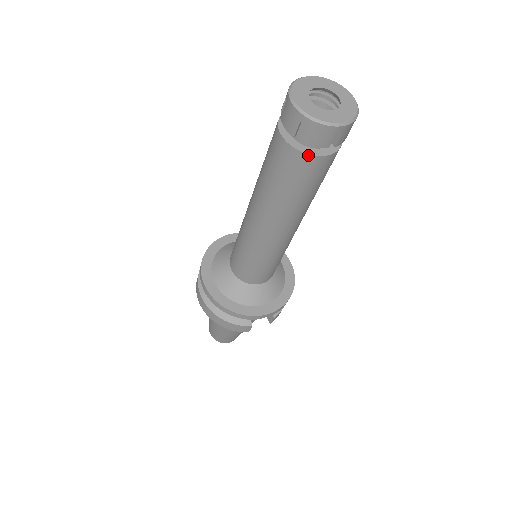
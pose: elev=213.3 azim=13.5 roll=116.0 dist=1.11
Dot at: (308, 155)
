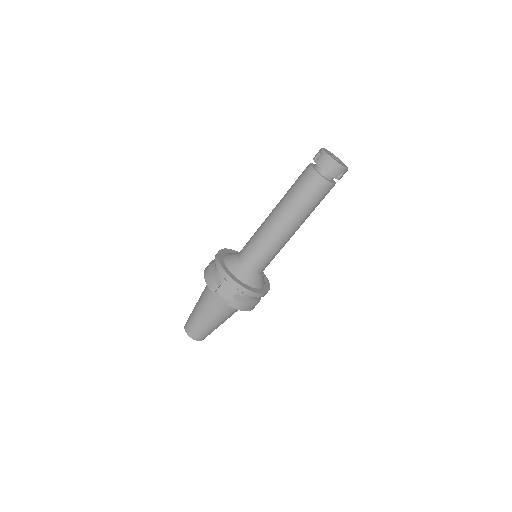
Dot at: (314, 170)
